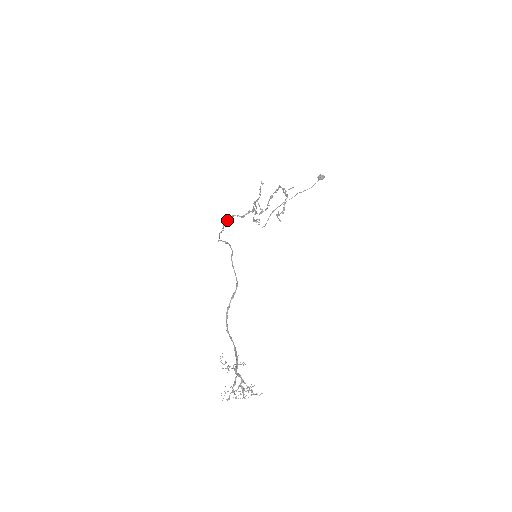
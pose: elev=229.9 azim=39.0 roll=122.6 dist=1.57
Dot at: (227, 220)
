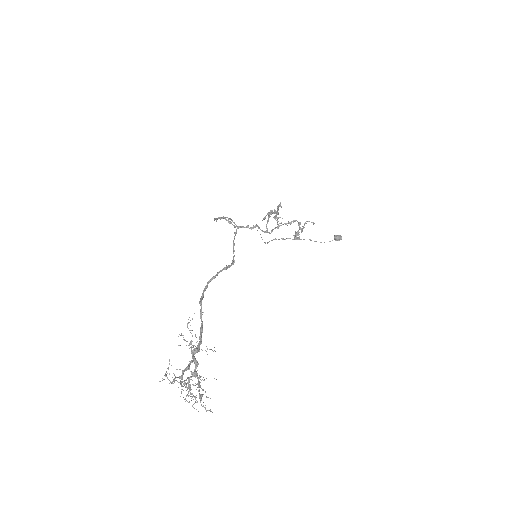
Dot at: (222, 217)
